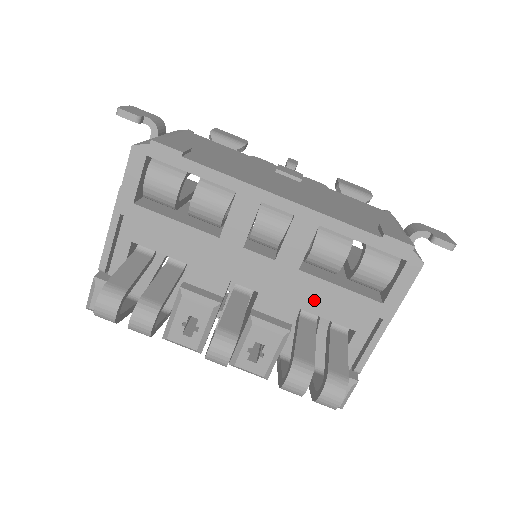
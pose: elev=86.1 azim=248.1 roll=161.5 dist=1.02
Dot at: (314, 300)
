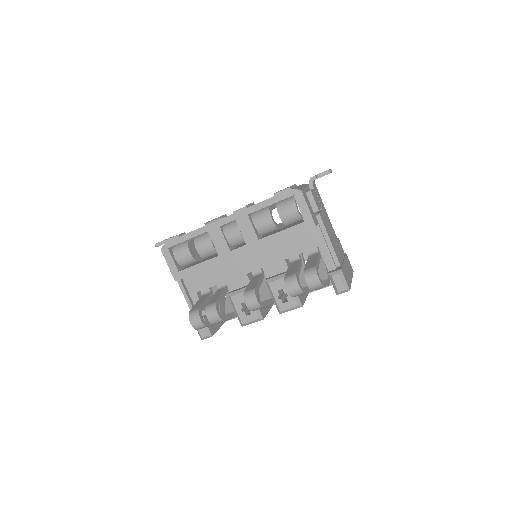
Dot at: (287, 250)
